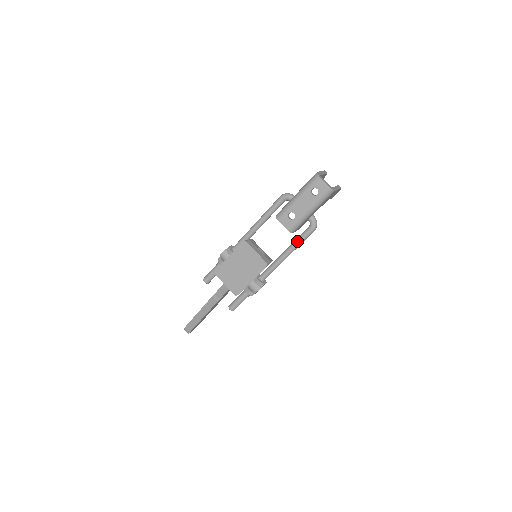
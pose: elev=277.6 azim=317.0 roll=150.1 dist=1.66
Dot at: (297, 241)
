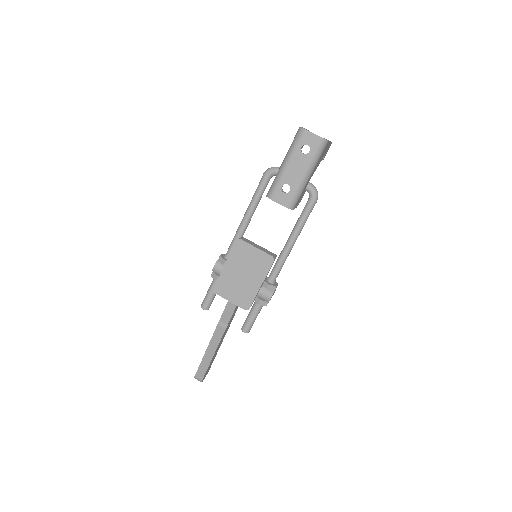
Dot at: (300, 220)
